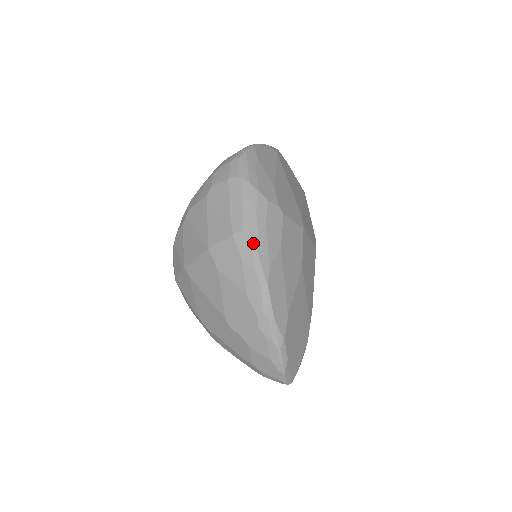
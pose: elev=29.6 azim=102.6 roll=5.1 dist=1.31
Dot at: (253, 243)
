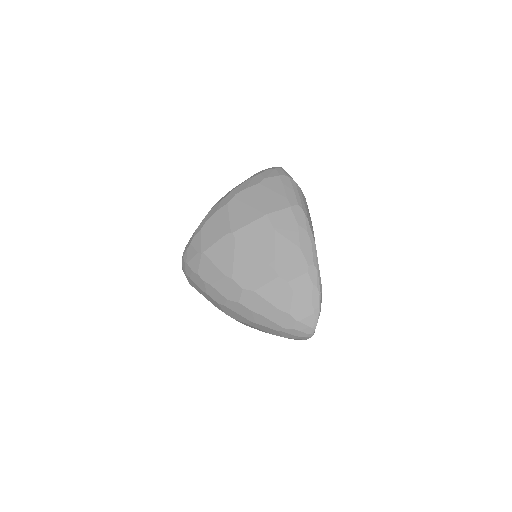
Dot at: (306, 215)
